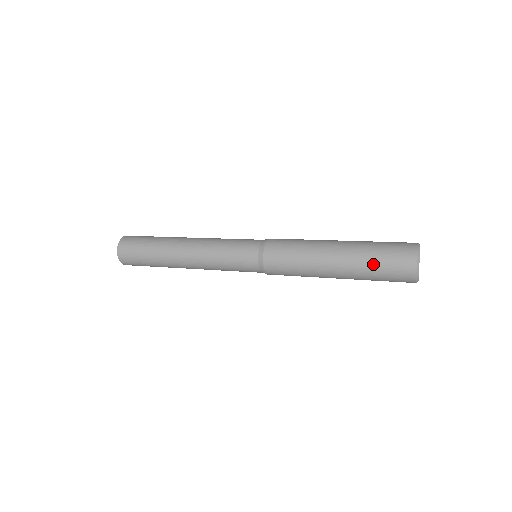
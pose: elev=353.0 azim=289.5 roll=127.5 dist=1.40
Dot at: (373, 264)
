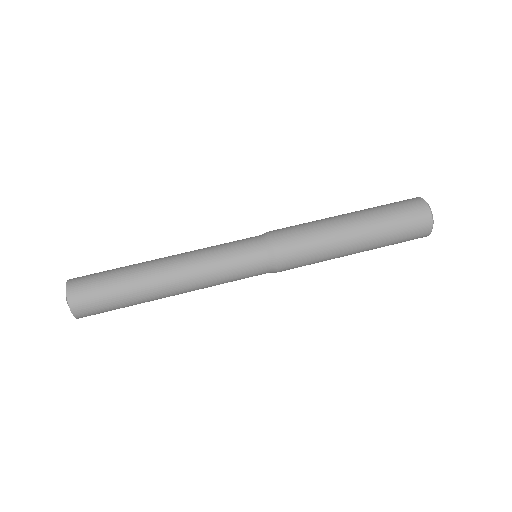
Dot at: occluded
